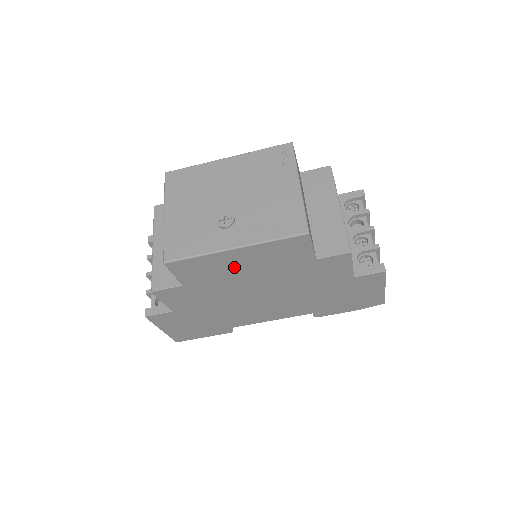
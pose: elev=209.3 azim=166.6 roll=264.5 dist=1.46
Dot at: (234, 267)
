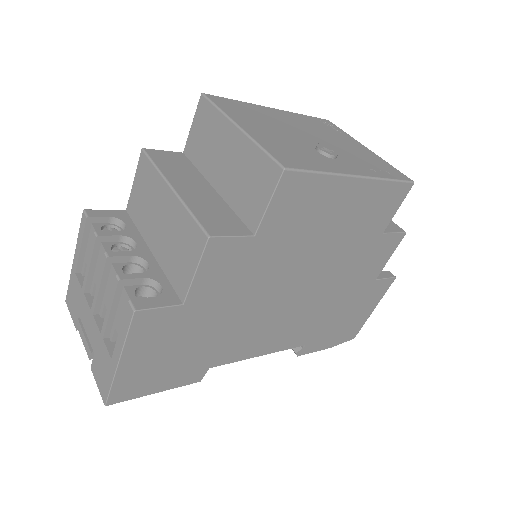
Dot at: (328, 216)
